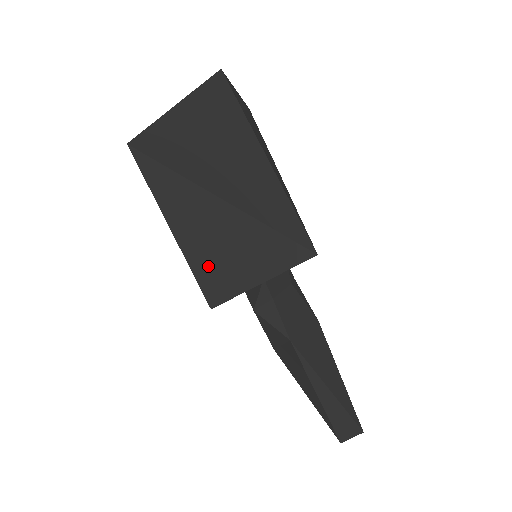
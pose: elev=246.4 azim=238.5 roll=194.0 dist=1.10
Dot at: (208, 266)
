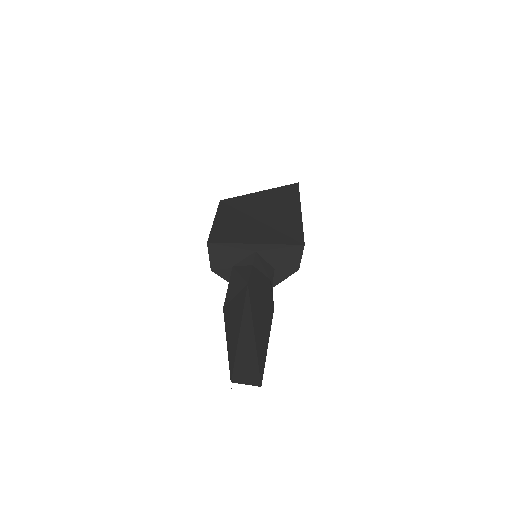
Dot at: (224, 232)
